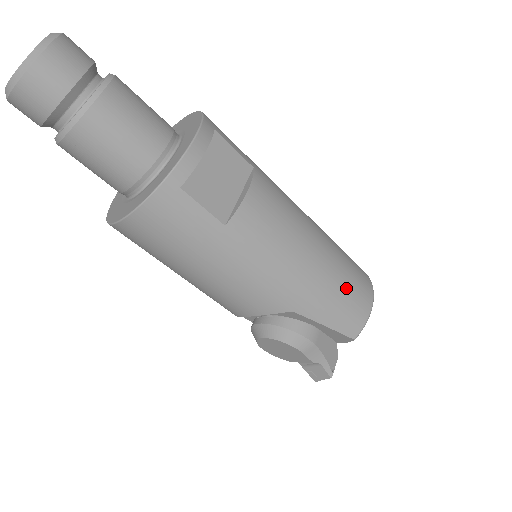
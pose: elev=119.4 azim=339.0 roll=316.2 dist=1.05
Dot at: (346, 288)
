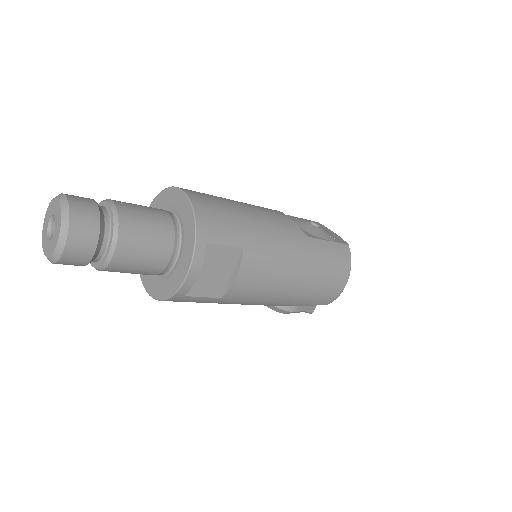
Dot at: (322, 288)
